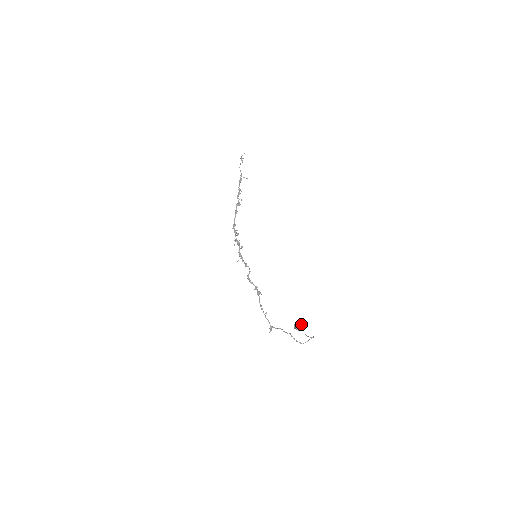
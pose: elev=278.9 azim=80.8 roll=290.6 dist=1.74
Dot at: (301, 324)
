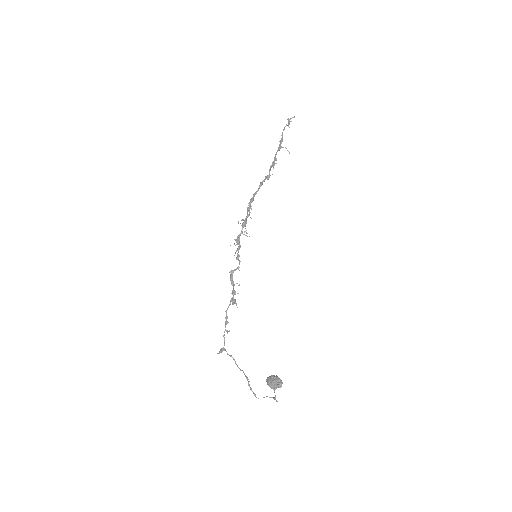
Dot at: (280, 384)
